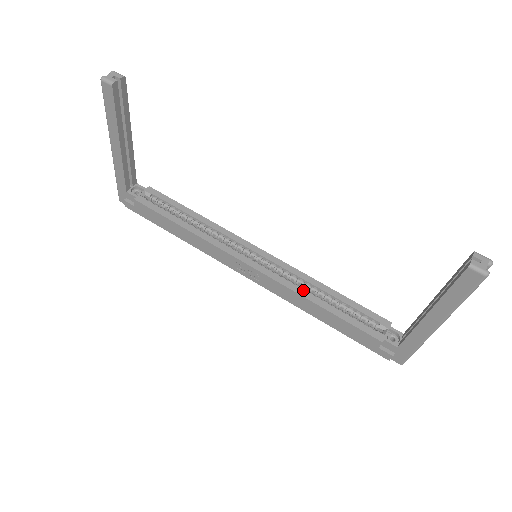
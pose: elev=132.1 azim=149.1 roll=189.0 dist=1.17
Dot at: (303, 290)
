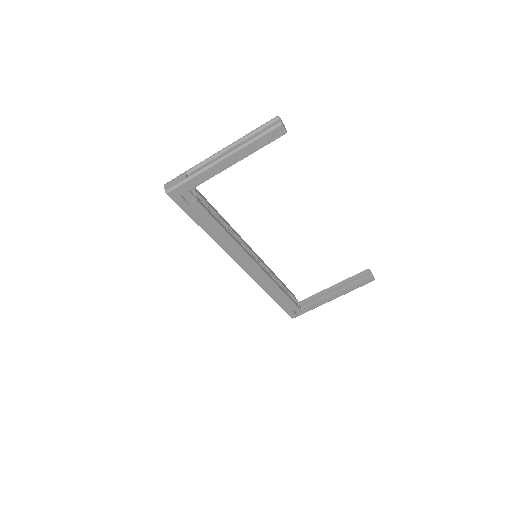
Dot at: (274, 280)
